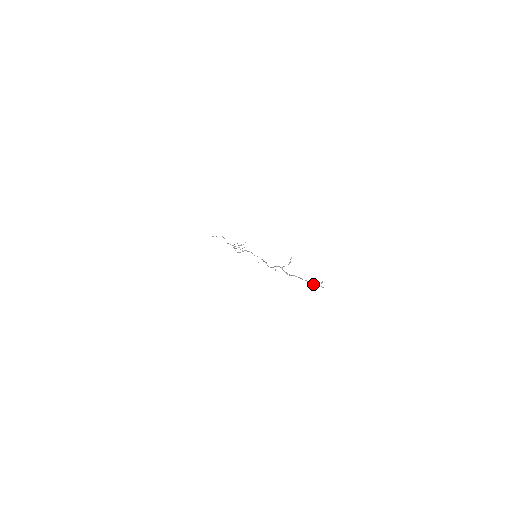
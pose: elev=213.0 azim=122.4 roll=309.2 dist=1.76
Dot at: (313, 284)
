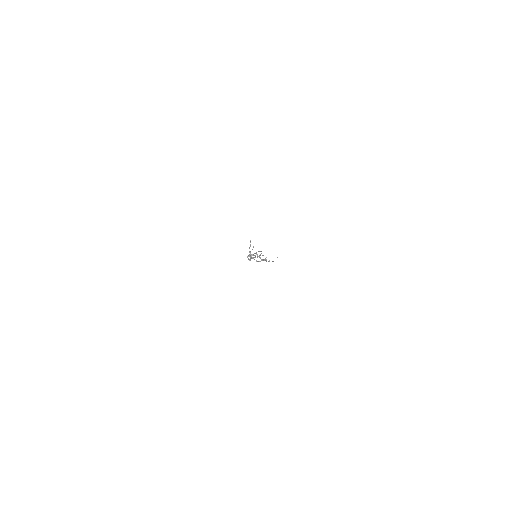
Dot at: (261, 260)
